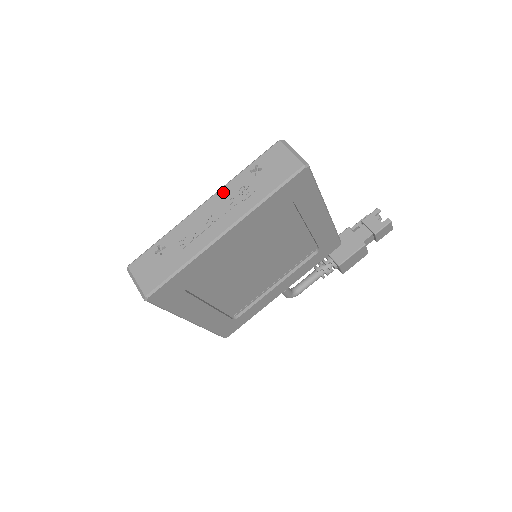
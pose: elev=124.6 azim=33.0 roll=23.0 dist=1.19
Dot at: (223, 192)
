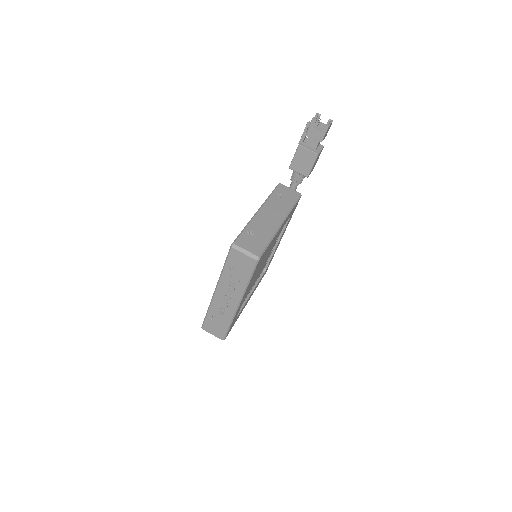
Dot at: (221, 284)
